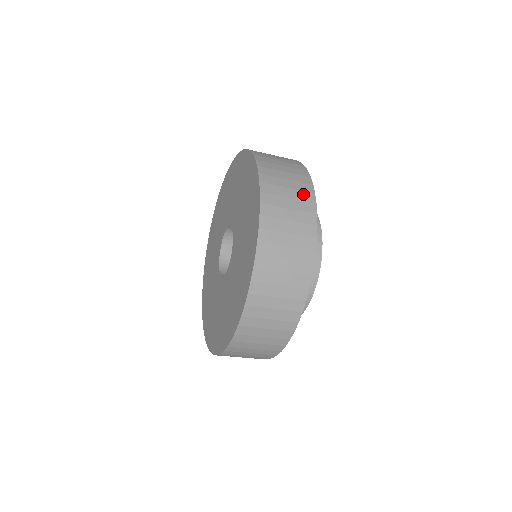
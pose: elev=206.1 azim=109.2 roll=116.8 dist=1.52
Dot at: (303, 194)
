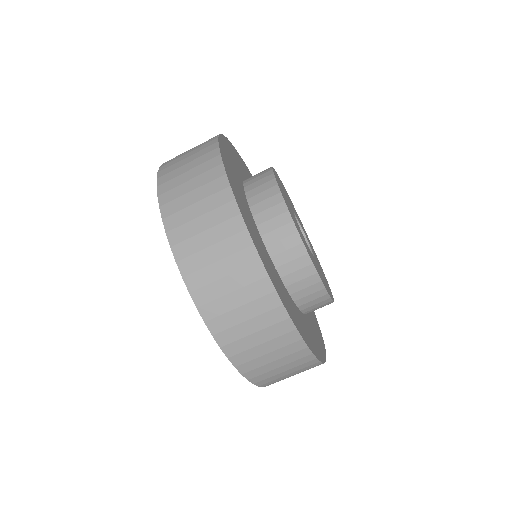
Dot at: occluded
